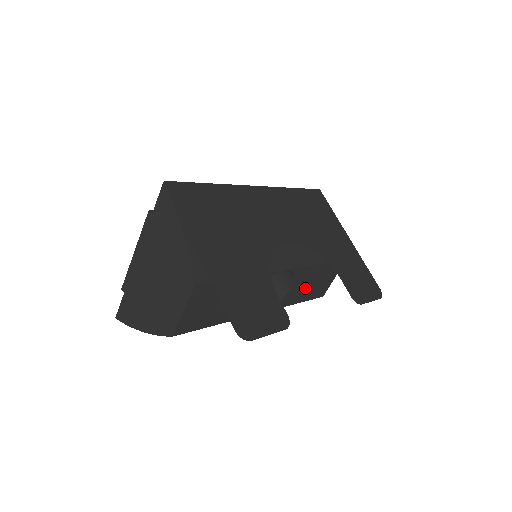
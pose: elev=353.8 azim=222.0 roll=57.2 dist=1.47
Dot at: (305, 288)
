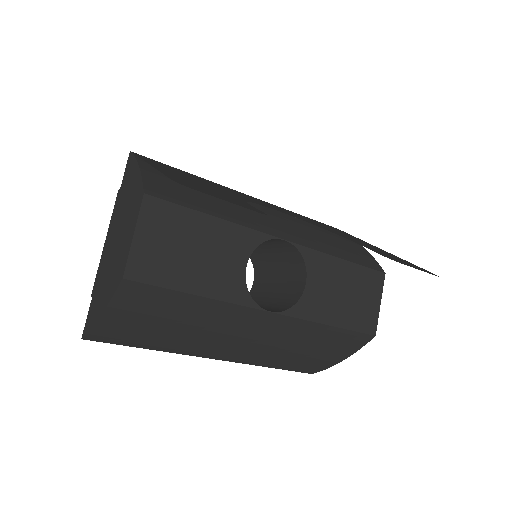
Dot at: (333, 298)
